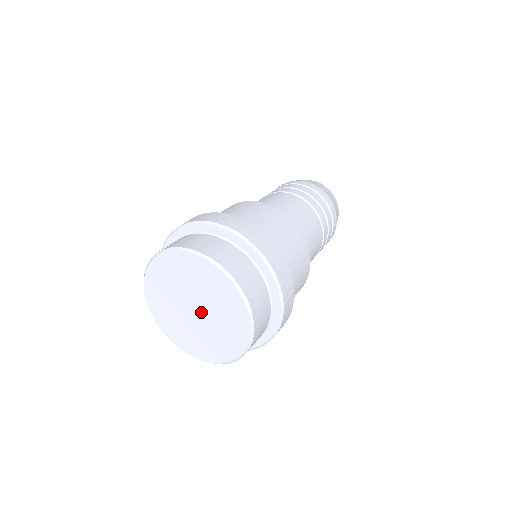
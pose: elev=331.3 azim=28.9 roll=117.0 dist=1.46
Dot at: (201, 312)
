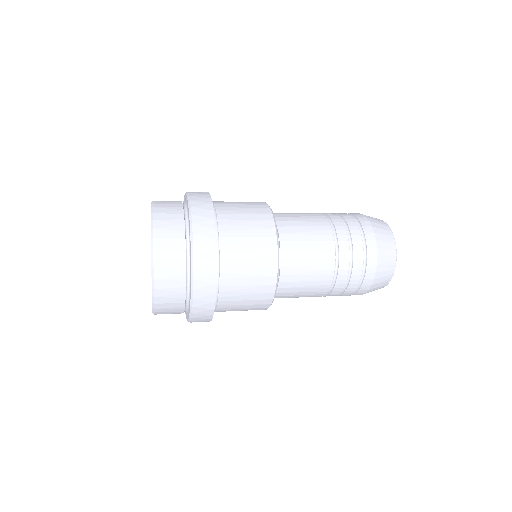
Dot at: occluded
